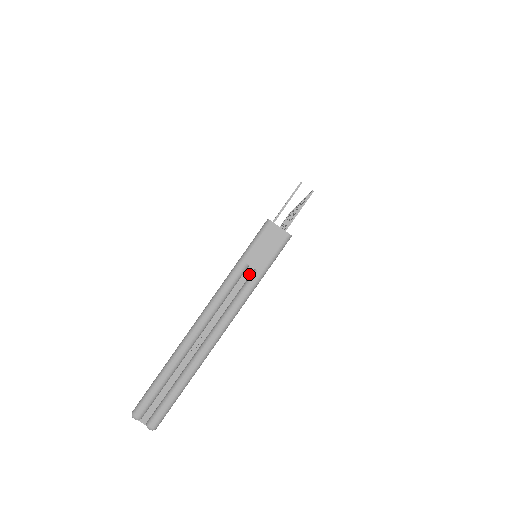
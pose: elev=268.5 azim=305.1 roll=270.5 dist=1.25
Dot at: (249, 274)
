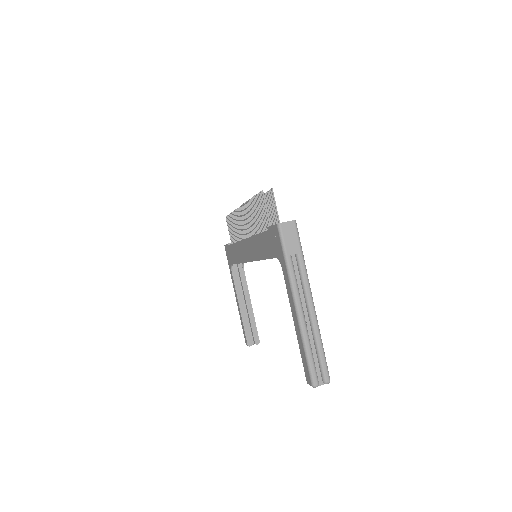
Dot at: (295, 260)
